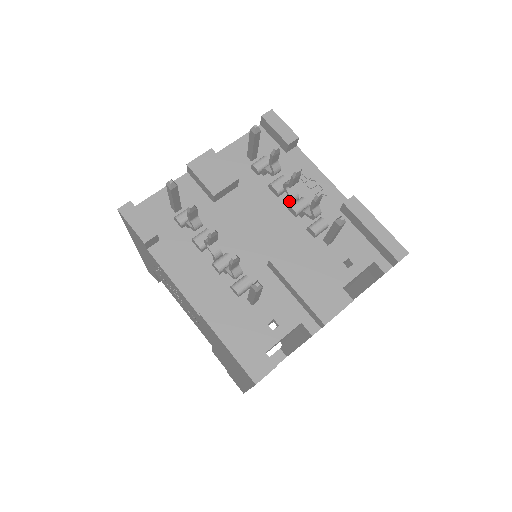
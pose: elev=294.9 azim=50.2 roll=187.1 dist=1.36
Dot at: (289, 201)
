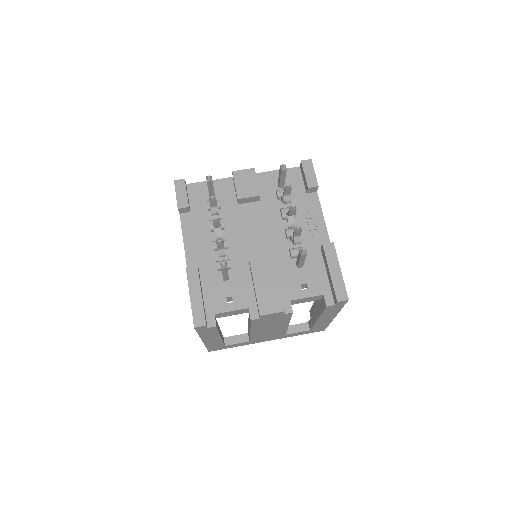
Dot at: occluded
